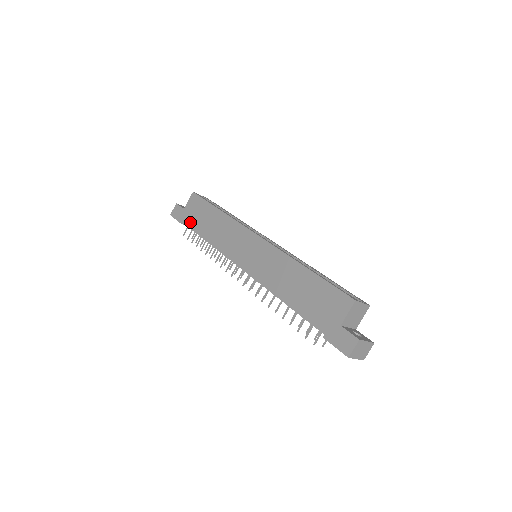
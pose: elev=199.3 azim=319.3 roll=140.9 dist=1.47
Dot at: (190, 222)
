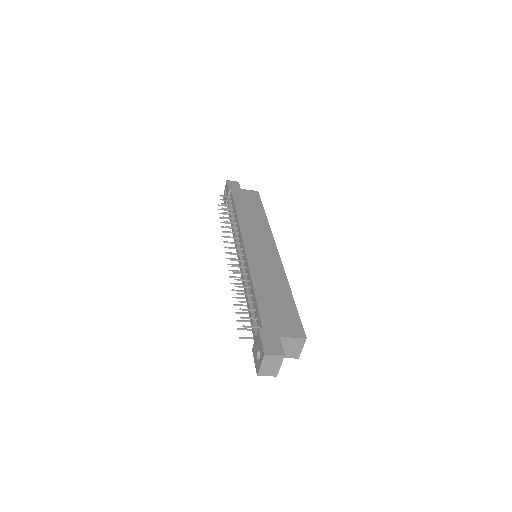
Dot at: (237, 196)
